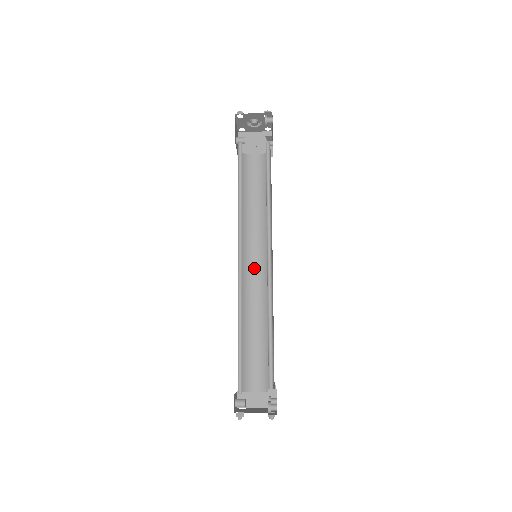
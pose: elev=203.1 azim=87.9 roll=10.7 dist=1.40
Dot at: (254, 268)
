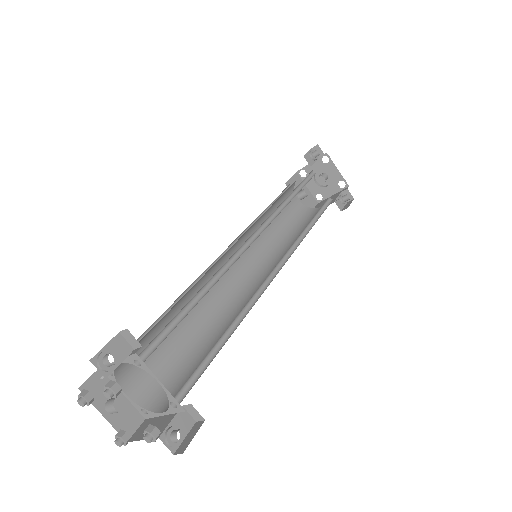
Dot at: (262, 282)
